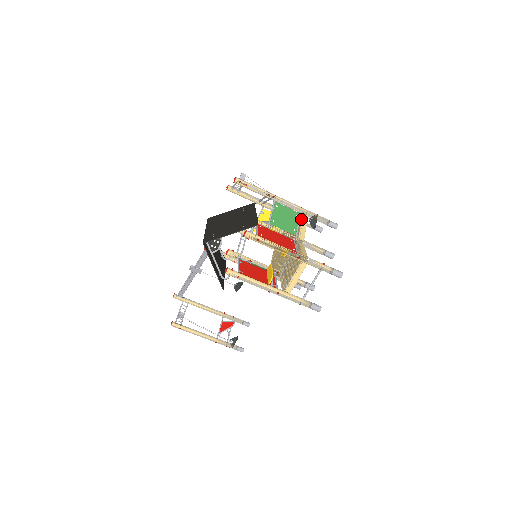
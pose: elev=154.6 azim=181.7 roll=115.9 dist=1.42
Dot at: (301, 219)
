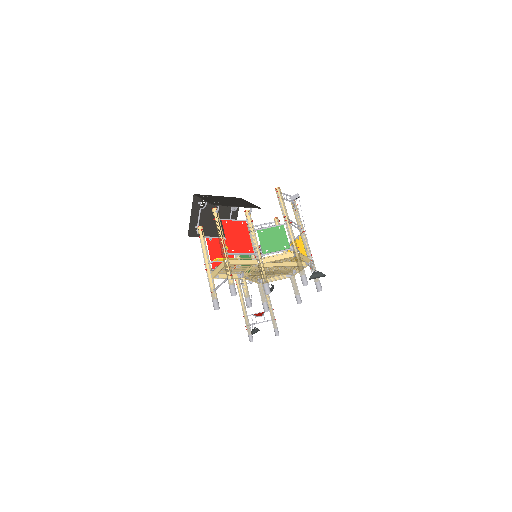
Dot at: (285, 252)
